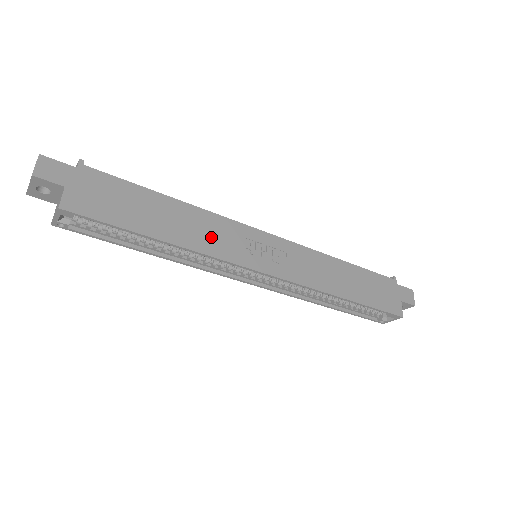
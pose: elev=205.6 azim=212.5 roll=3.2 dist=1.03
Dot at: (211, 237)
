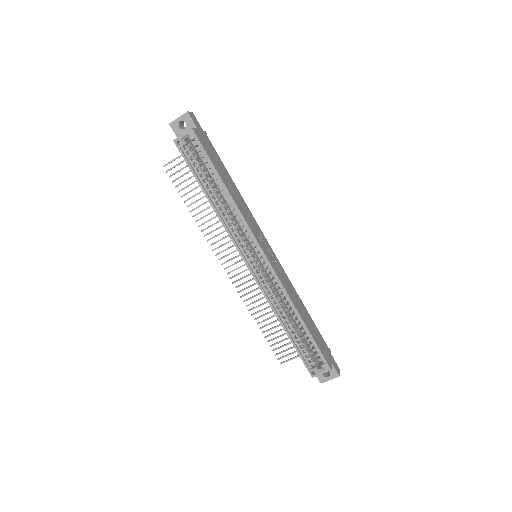
Dot at: (245, 213)
